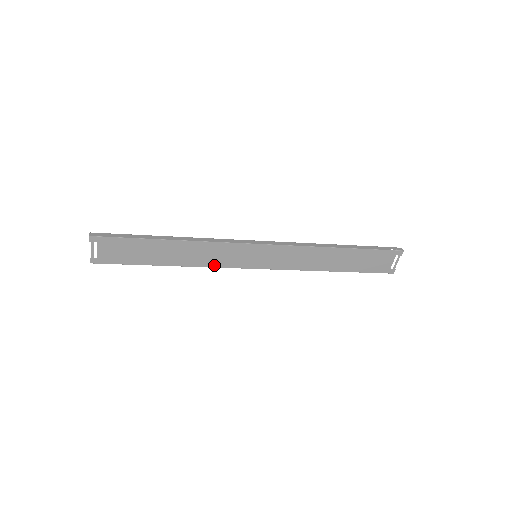
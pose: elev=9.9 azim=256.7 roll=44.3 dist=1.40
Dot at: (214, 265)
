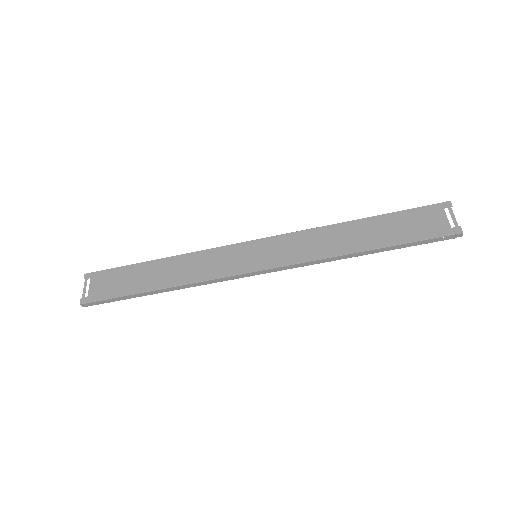
Dot at: (208, 277)
